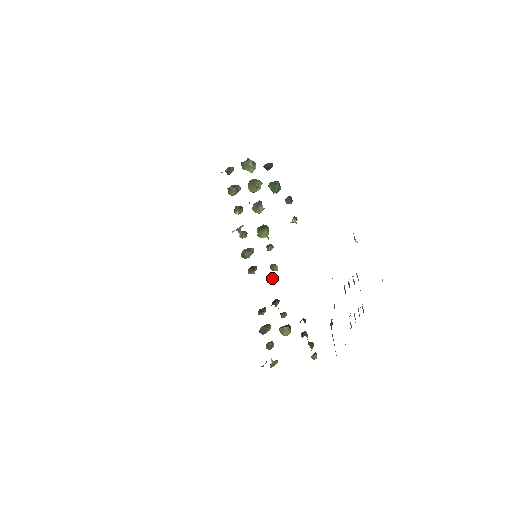
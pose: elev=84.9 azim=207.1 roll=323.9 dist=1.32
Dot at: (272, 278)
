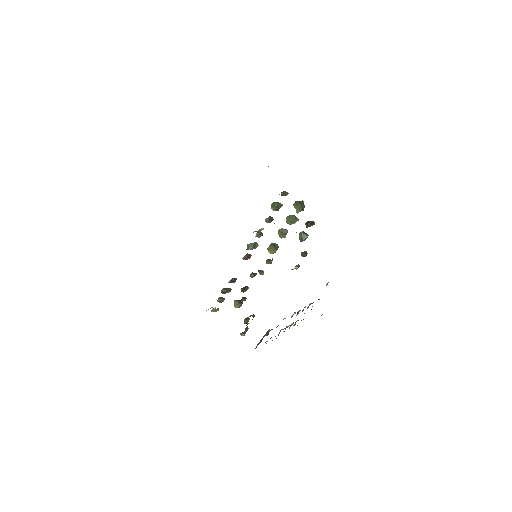
Dot at: (255, 275)
